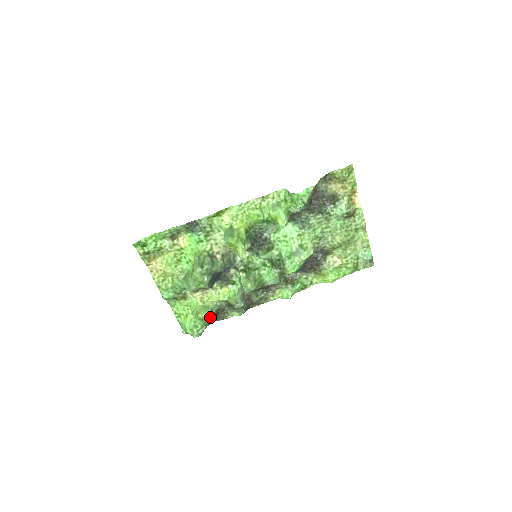
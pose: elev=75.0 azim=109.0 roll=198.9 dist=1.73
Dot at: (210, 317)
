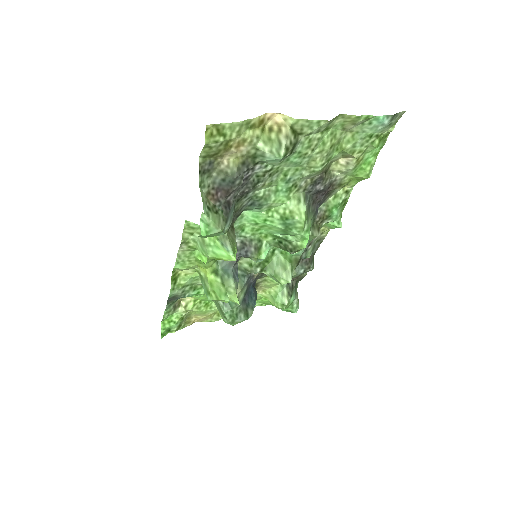
Dot at: (287, 302)
